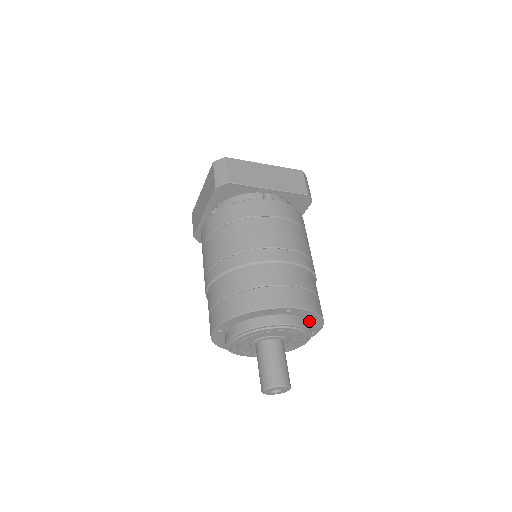
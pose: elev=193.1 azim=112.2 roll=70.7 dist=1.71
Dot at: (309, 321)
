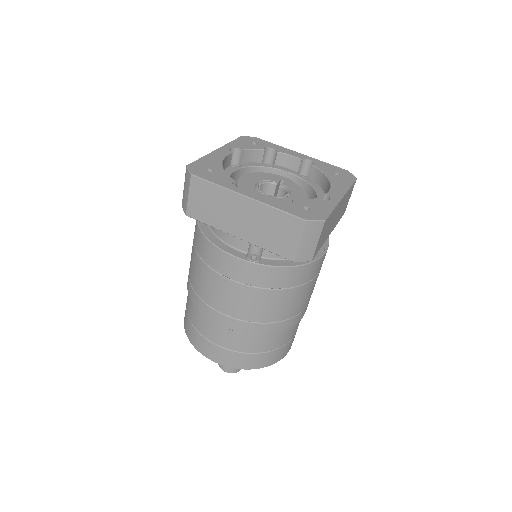
Dot at: occluded
